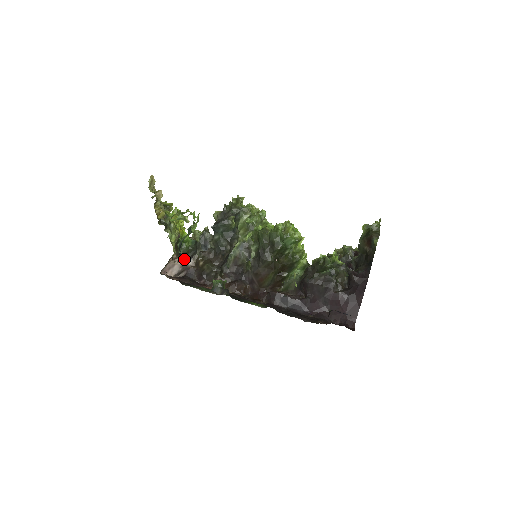
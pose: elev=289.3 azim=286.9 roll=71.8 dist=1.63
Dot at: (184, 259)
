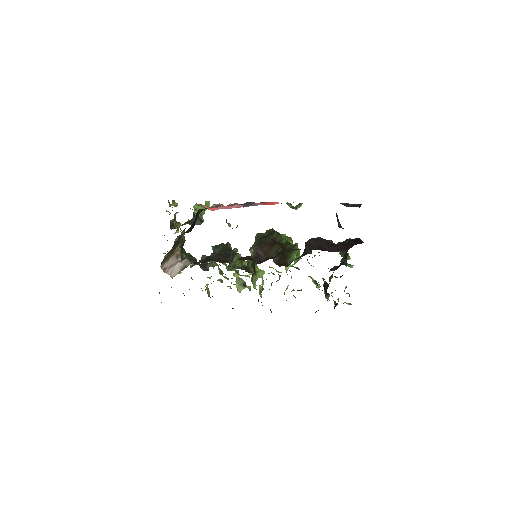
Dot at: (186, 260)
